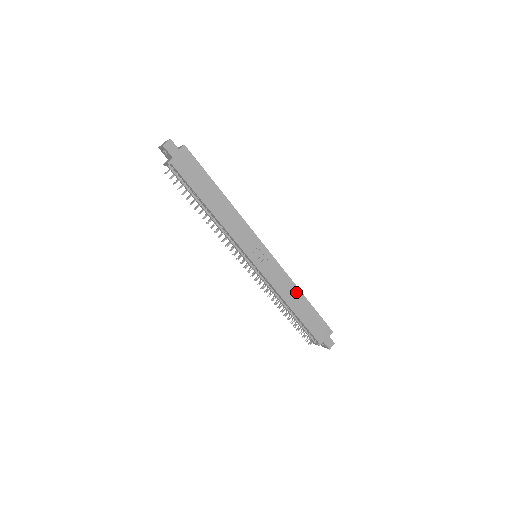
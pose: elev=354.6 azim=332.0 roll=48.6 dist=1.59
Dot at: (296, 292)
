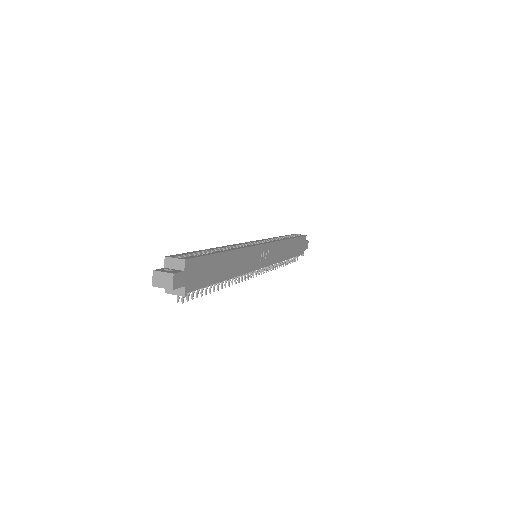
Dot at: (286, 244)
